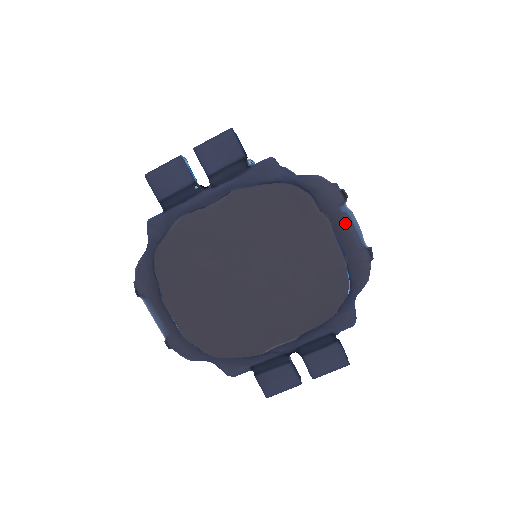
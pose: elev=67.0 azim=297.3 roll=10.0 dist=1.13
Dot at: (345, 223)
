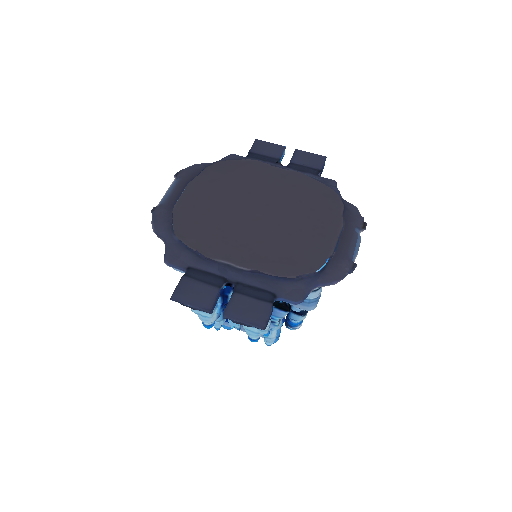
Dot at: (352, 237)
